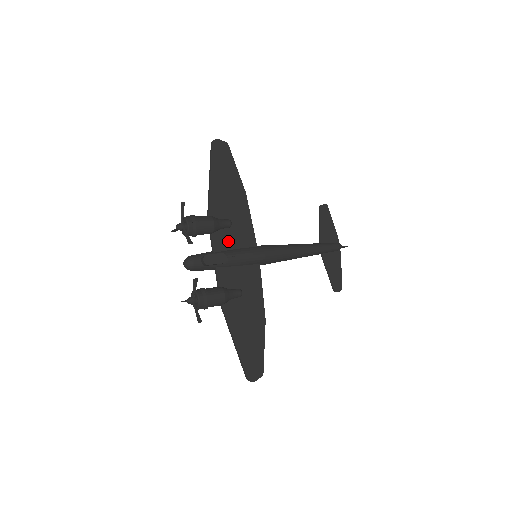
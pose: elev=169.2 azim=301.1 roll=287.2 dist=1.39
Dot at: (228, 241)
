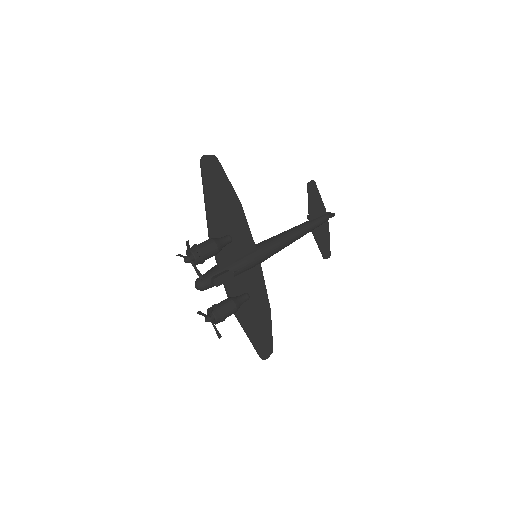
Dot at: (231, 254)
